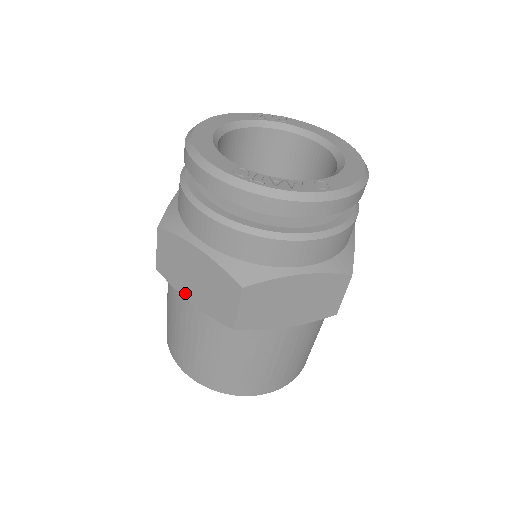
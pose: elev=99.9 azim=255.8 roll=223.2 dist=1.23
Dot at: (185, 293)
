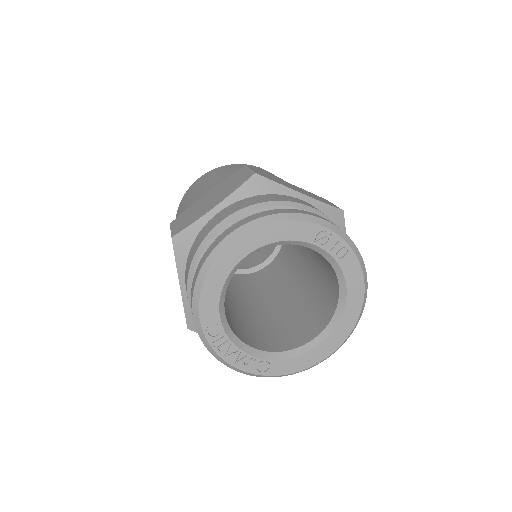
Dot at: occluded
